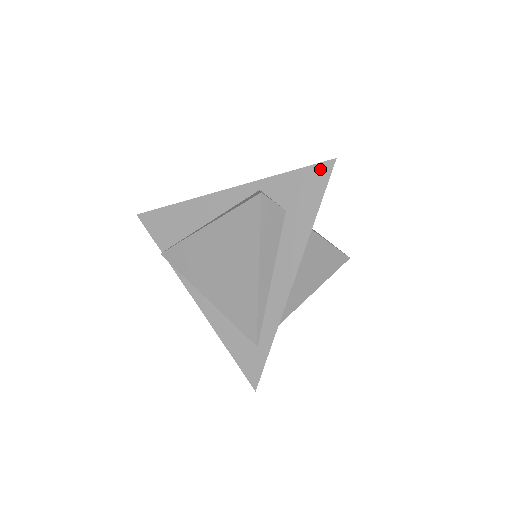
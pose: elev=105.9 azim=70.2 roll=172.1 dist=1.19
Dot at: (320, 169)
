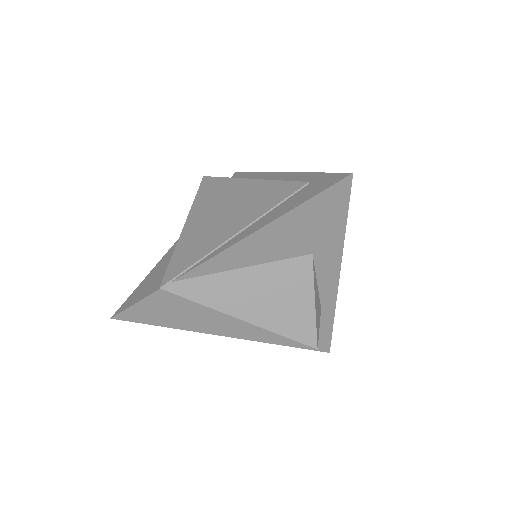
Dot at: occluded
